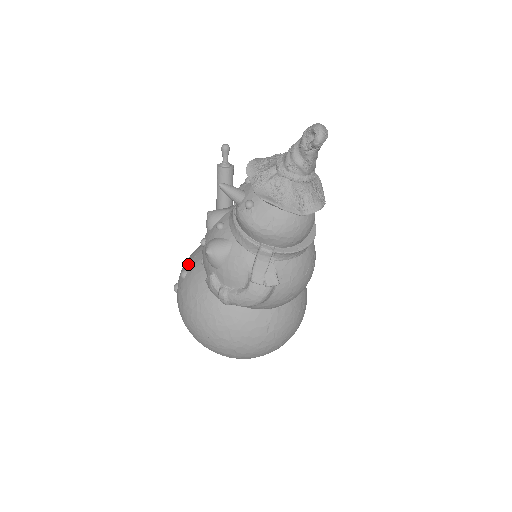
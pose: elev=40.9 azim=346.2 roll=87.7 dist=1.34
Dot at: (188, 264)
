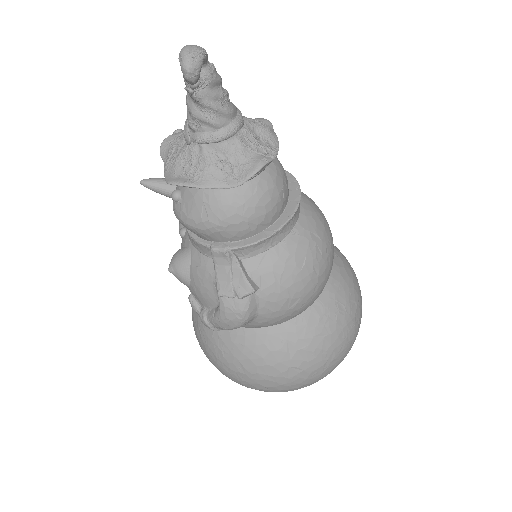
Dot at: occluded
